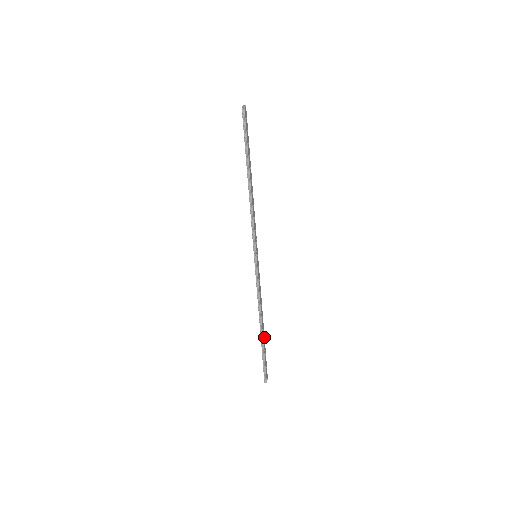
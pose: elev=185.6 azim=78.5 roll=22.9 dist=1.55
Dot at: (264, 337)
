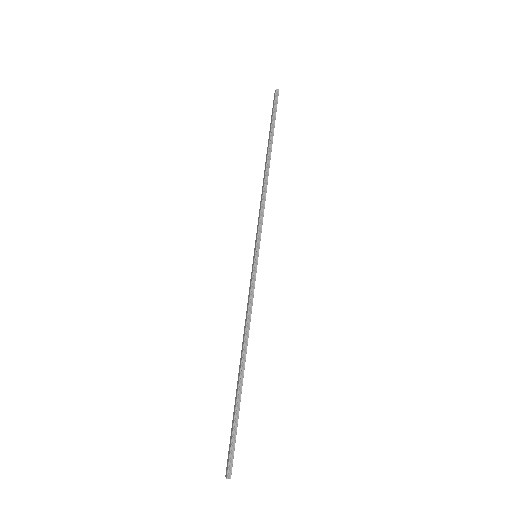
Dot at: occluded
